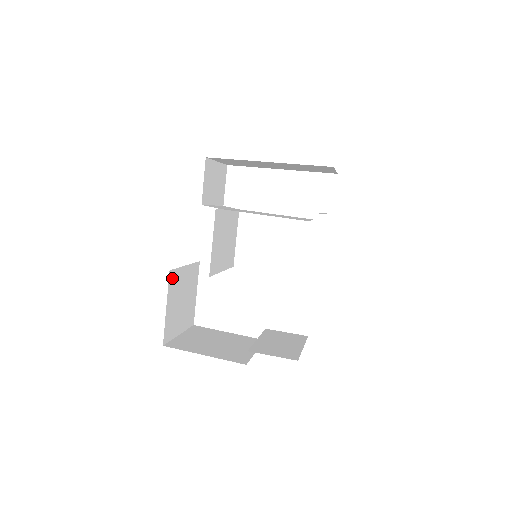
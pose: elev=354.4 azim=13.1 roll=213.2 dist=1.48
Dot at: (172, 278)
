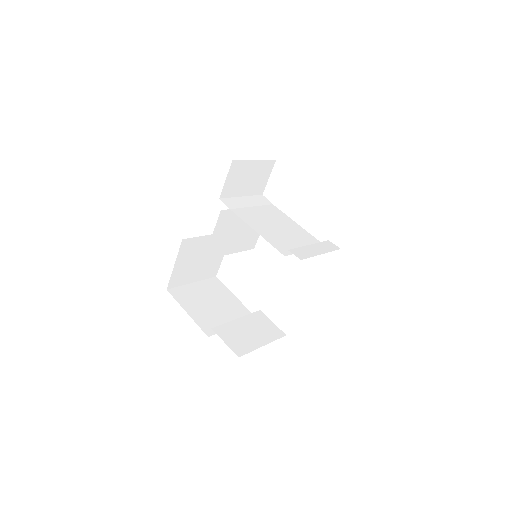
Dot at: (186, 244)
